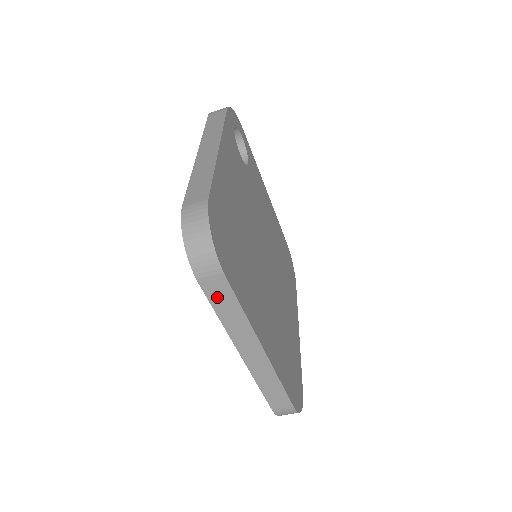
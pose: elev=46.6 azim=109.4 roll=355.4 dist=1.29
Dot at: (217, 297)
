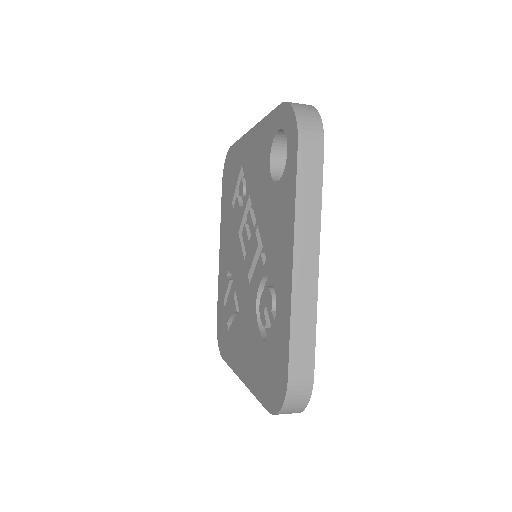
Dot at: occluded
